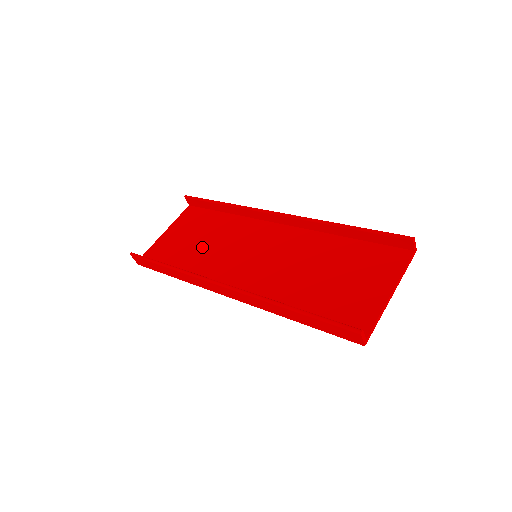
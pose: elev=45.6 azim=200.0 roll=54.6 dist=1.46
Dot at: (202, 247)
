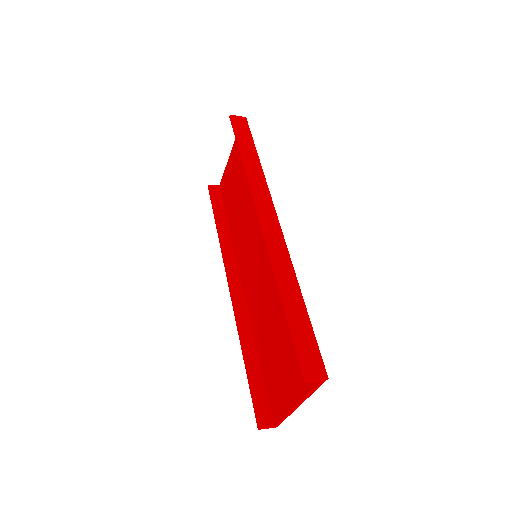
Dot at: (239, 206)
